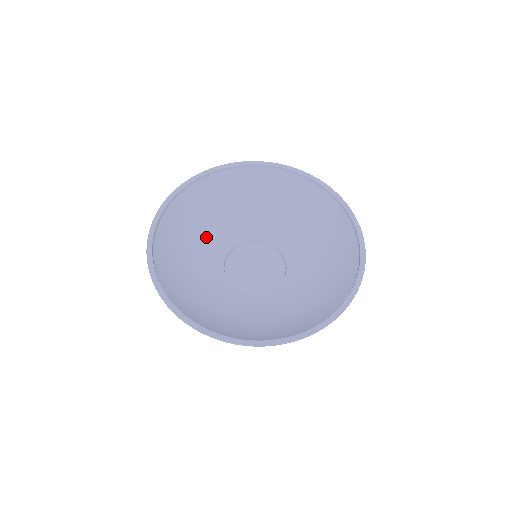
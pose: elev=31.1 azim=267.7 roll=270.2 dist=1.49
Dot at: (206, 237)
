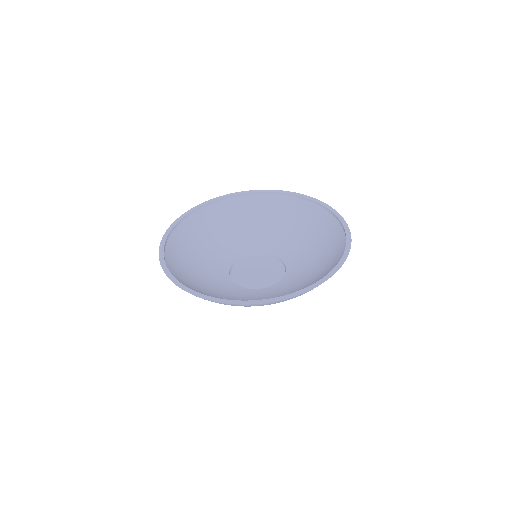
Dot at: (216, 248)
